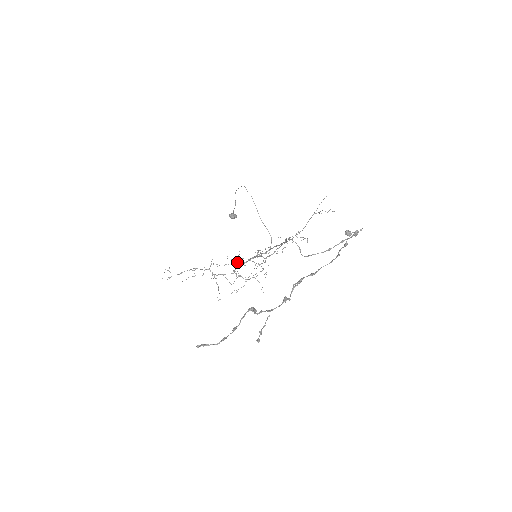
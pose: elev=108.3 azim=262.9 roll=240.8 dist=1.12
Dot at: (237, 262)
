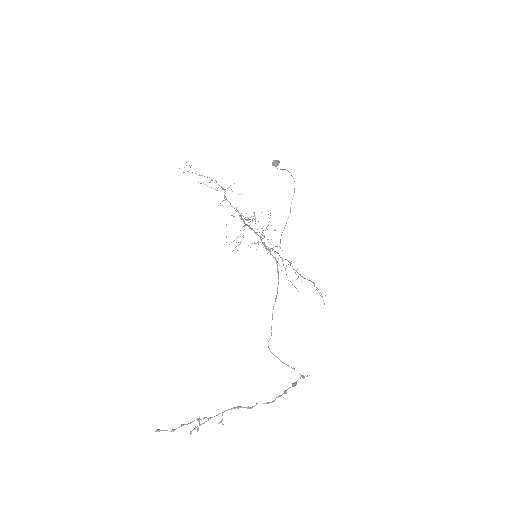
Dot at: occluded
